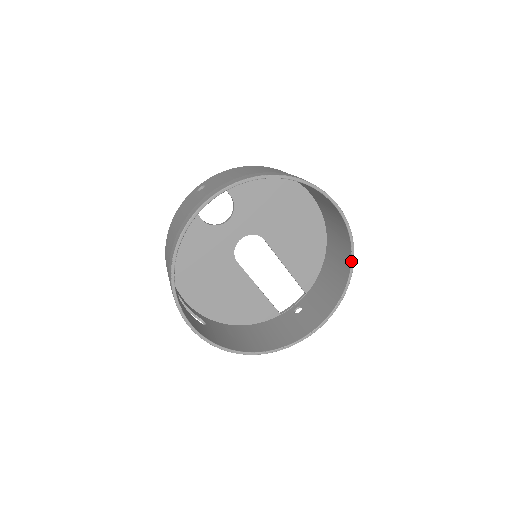
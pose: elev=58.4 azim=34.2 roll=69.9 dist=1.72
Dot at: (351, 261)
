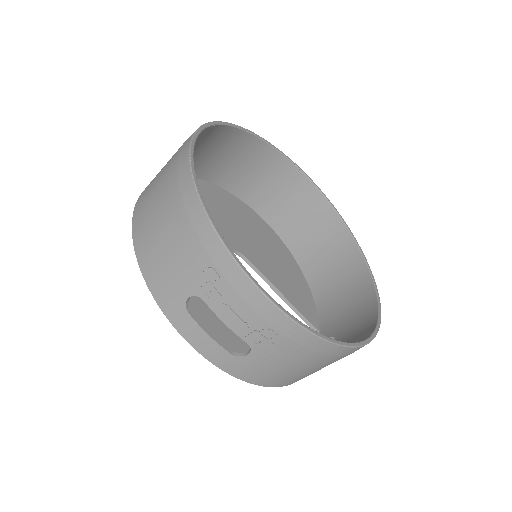
Dot at: (352, 236)
